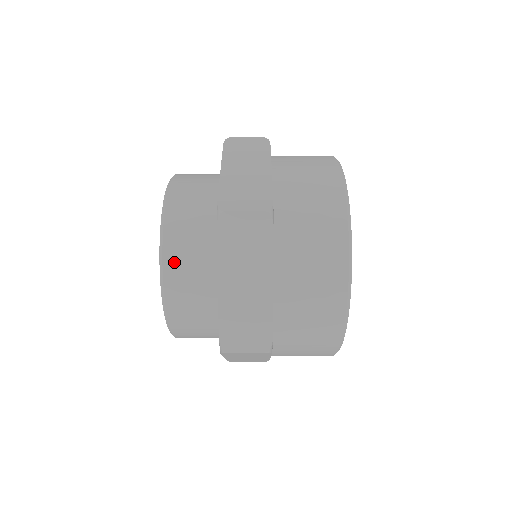
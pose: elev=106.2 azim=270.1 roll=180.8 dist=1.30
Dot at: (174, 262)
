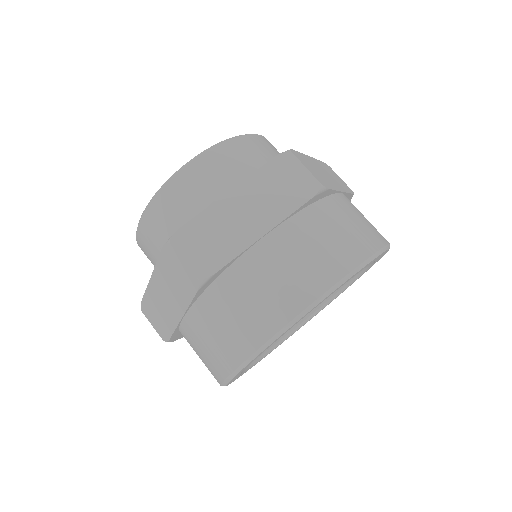
Dot at: (148, 226)
